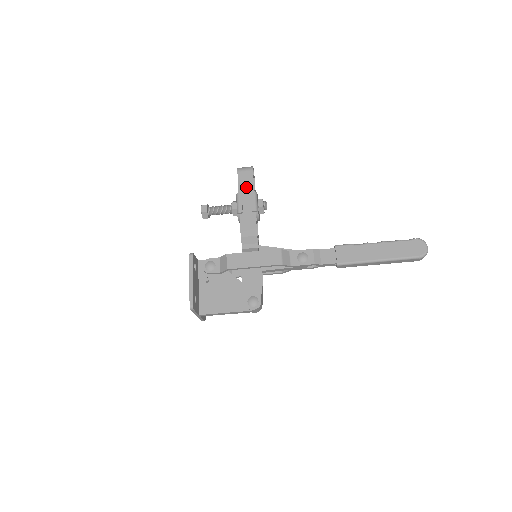
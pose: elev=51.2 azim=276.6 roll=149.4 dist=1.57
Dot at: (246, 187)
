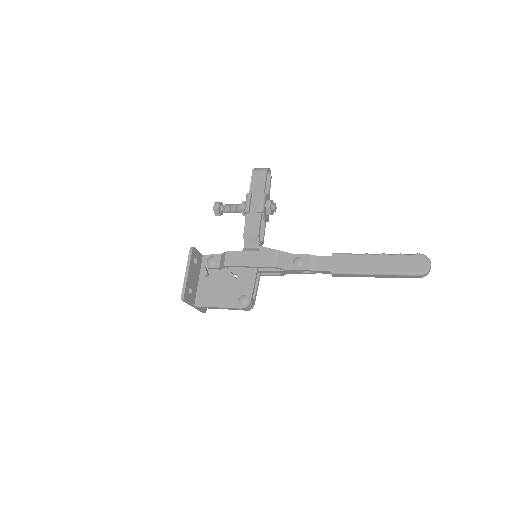
Dot at: (257, 188)
